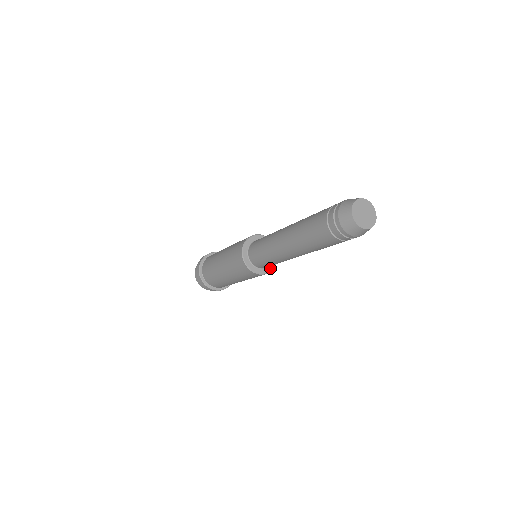
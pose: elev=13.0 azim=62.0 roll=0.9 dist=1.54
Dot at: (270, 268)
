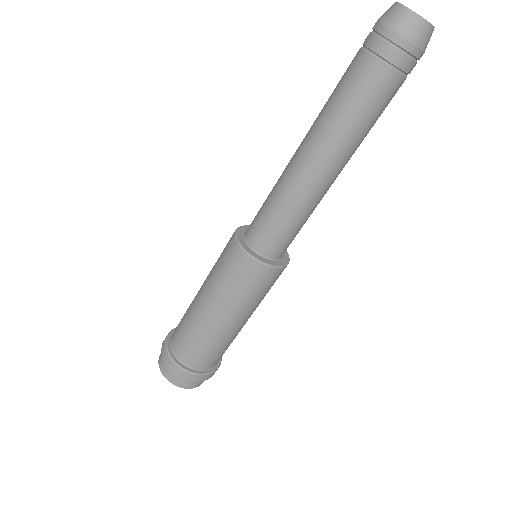
Dot at: (285, 255)
